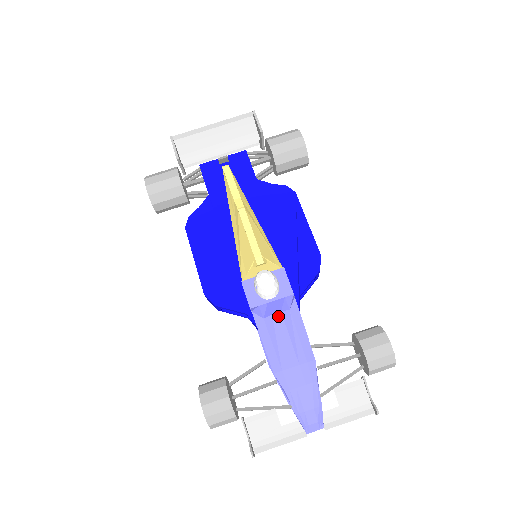
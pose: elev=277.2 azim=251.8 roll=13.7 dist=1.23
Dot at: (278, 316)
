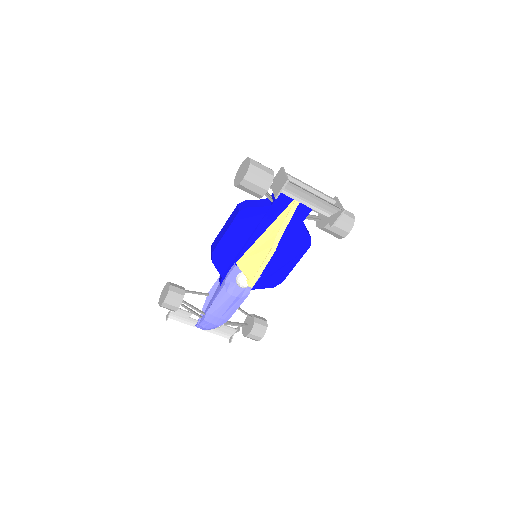
Dot at: (233, 298)
